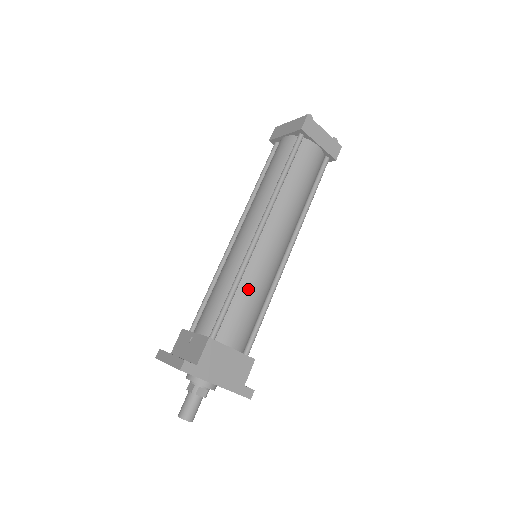
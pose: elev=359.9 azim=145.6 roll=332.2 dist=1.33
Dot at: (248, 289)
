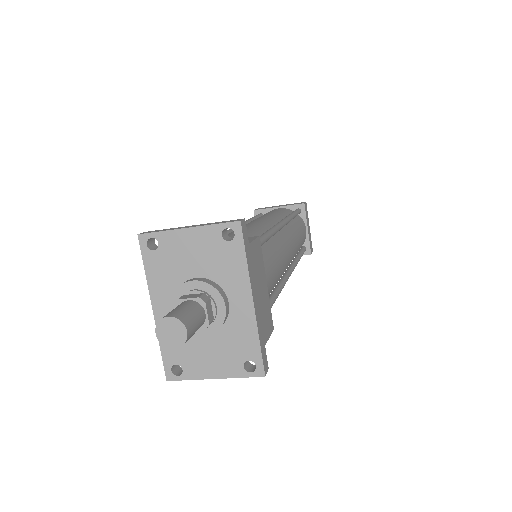
Dot at: (276, 251)
